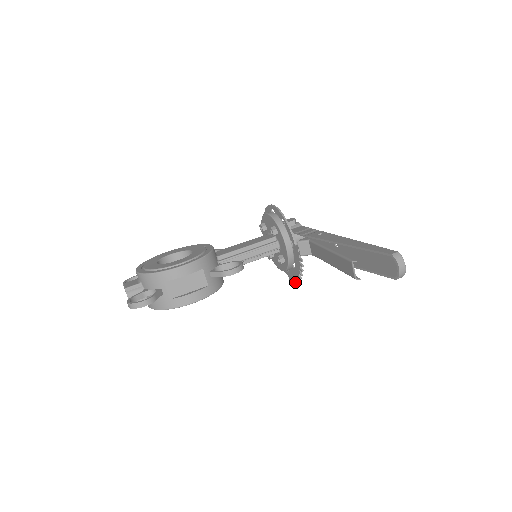
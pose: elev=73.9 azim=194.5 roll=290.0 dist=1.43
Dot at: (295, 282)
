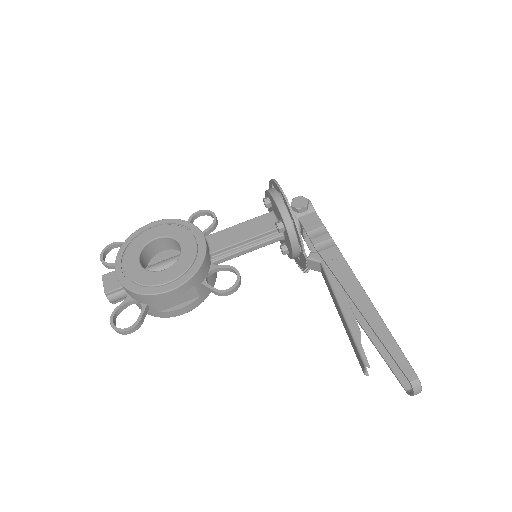
Dot at: (297, 263)
